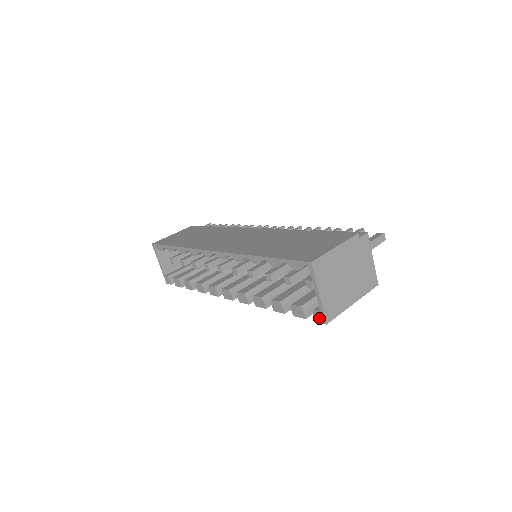
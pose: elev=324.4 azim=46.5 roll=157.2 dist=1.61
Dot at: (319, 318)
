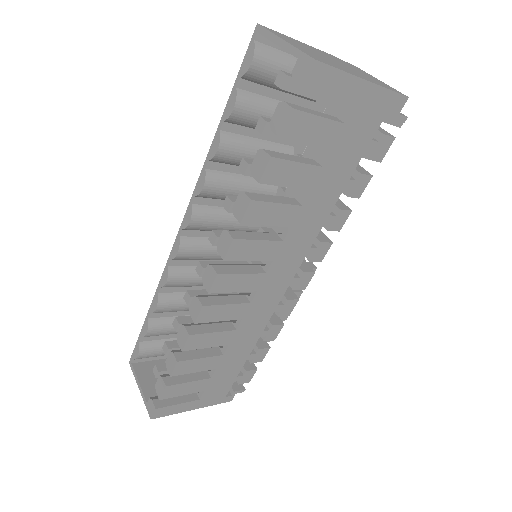
Dot at: (303, 70)
